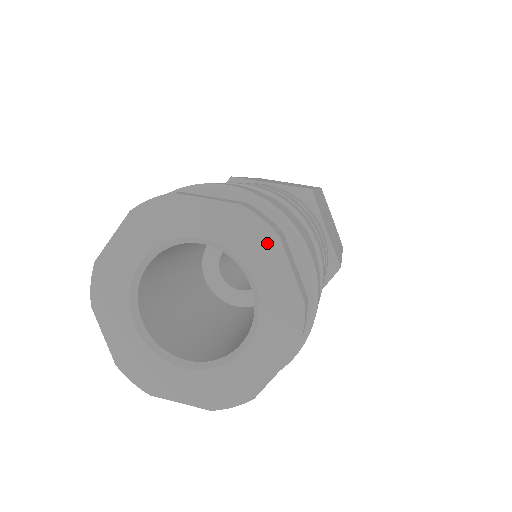
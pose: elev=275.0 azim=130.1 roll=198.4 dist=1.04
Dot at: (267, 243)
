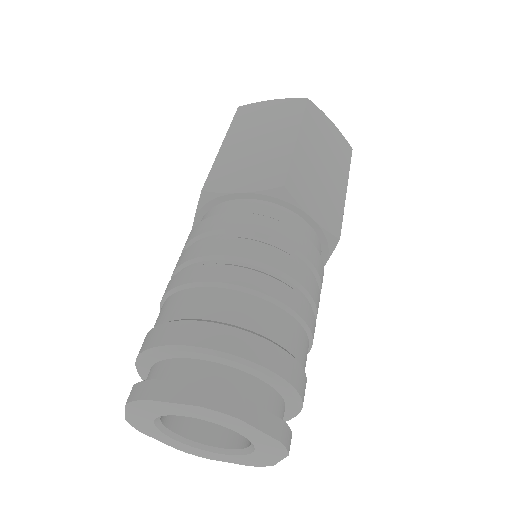
Dot at: (233, 421)
